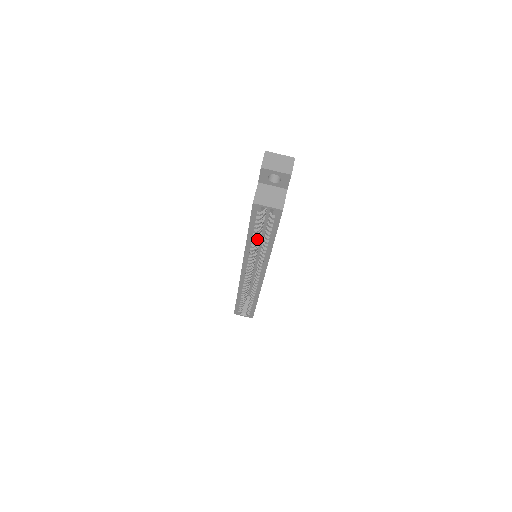
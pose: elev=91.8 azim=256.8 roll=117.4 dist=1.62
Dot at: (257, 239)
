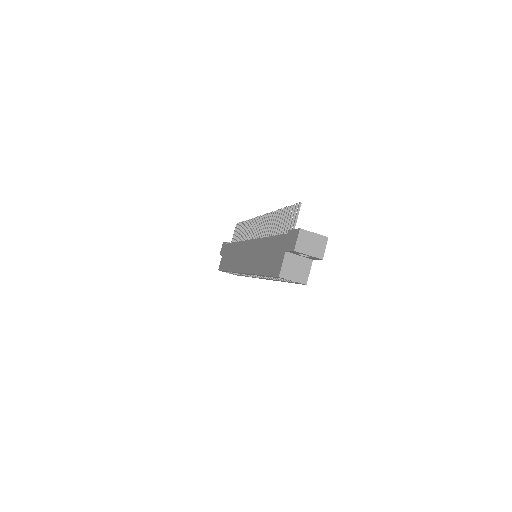
Dot at: occluded
